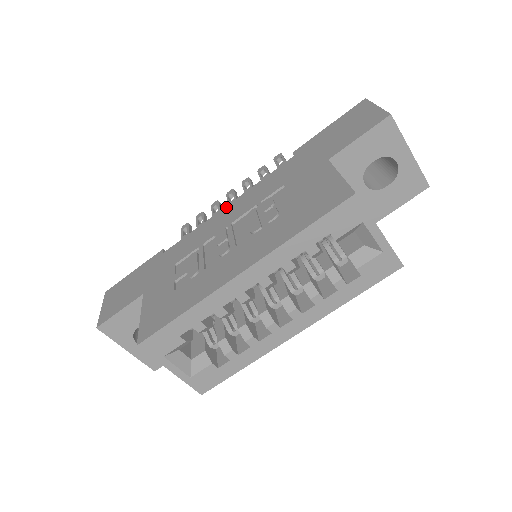
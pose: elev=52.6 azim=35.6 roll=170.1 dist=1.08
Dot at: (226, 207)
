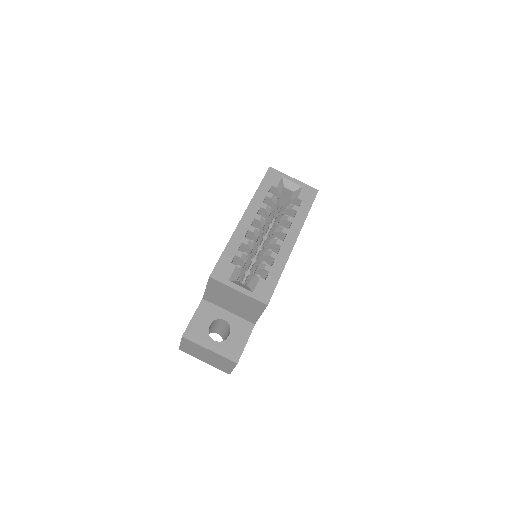
Dot at: occluded
